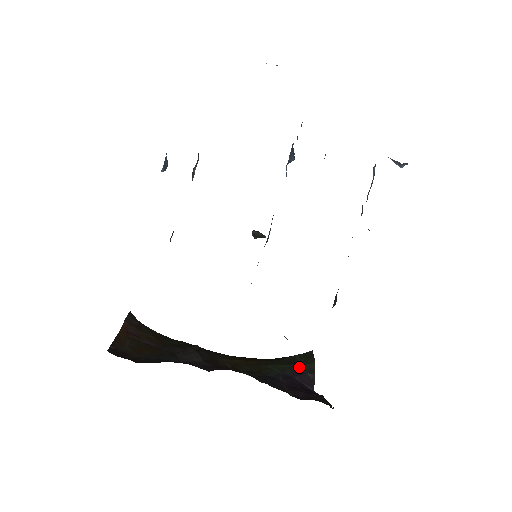
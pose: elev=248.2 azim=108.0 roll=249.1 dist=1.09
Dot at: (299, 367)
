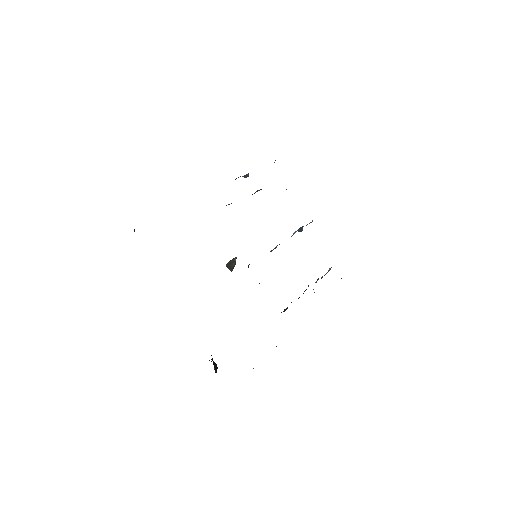
Dot at: occluded
